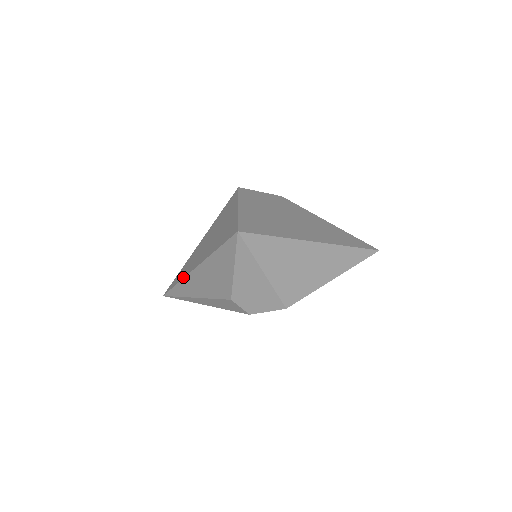
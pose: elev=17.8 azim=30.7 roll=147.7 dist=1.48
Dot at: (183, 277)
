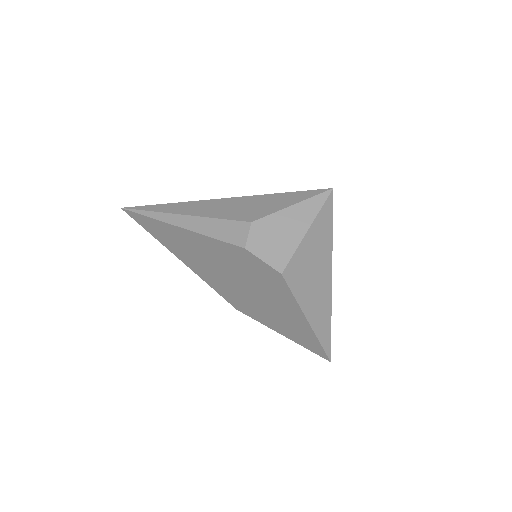
Dot at: (190, 201)
